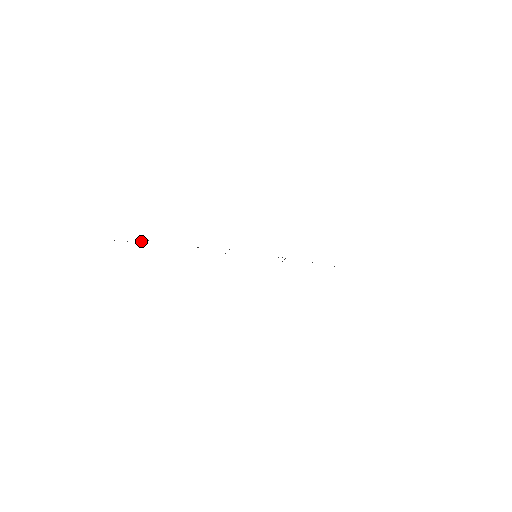
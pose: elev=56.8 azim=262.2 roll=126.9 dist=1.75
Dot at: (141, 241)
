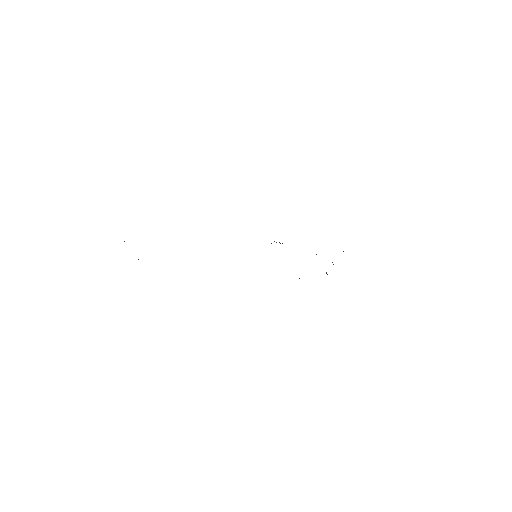
Dot at: occluded
